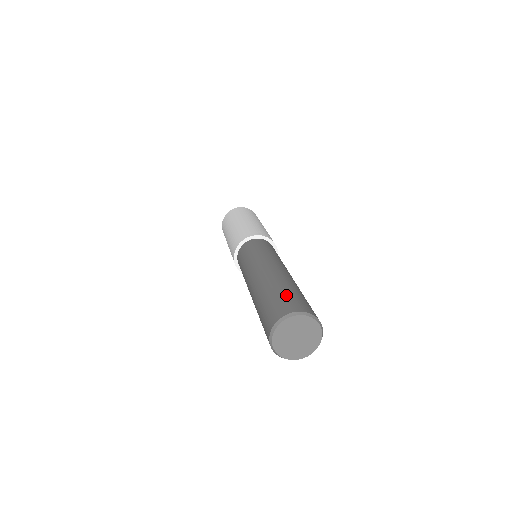
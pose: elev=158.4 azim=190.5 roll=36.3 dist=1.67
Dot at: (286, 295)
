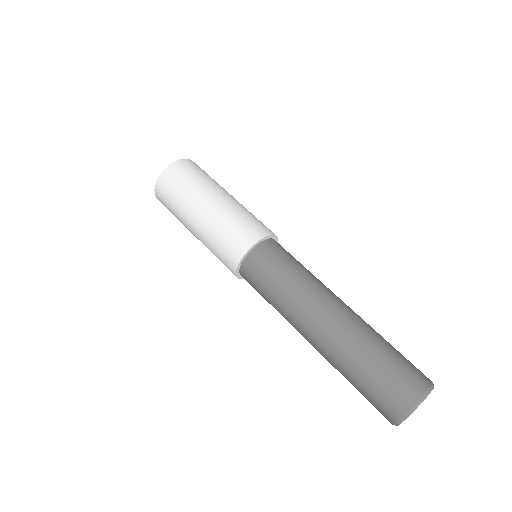
Dot at: (386, 371)
